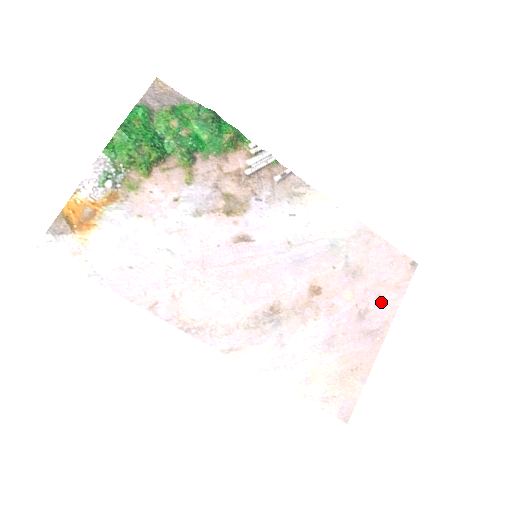
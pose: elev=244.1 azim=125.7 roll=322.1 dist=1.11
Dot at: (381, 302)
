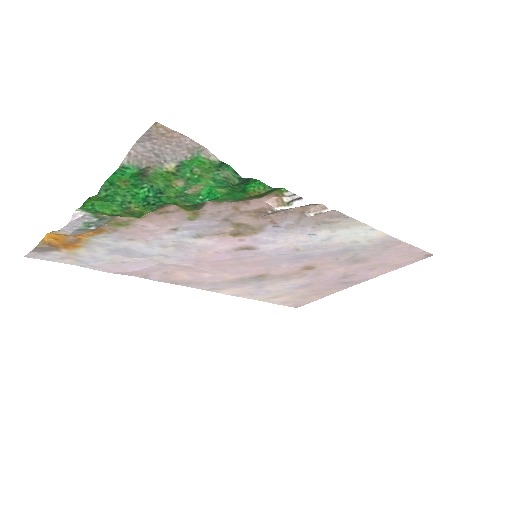
Dot at: (372, 271)
